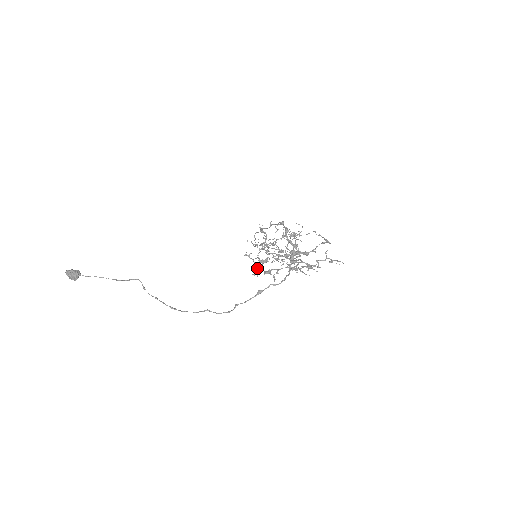
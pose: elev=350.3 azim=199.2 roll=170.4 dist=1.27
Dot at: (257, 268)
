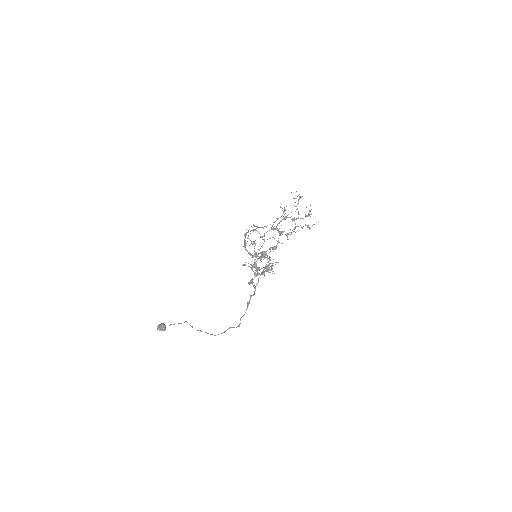
Dot at: (254, 272)
